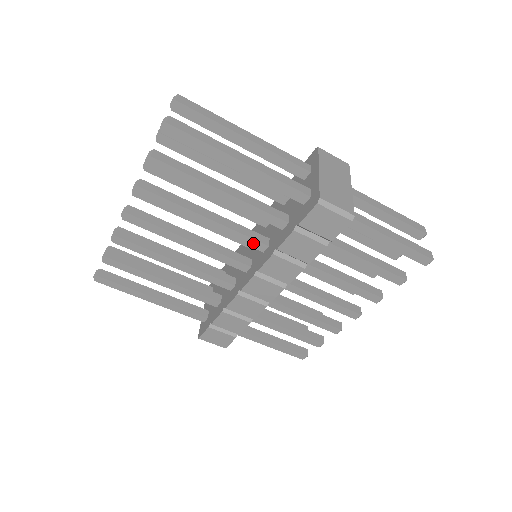
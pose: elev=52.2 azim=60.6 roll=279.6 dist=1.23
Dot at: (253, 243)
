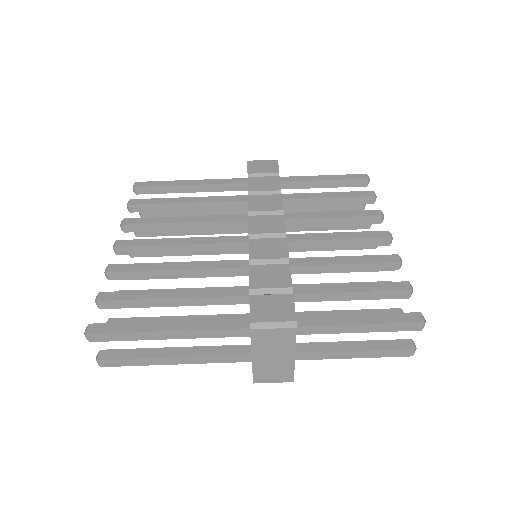
Dot at: (235, 218)
